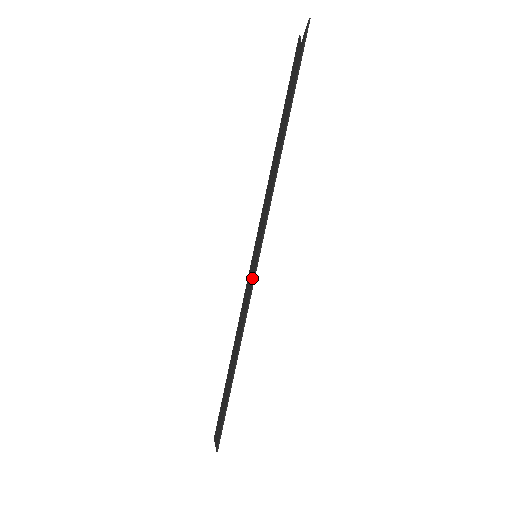
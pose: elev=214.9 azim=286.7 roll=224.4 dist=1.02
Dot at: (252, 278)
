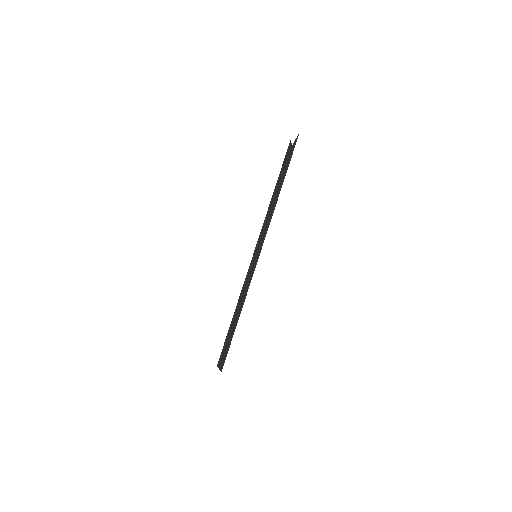
Dot at: (253, 268)
